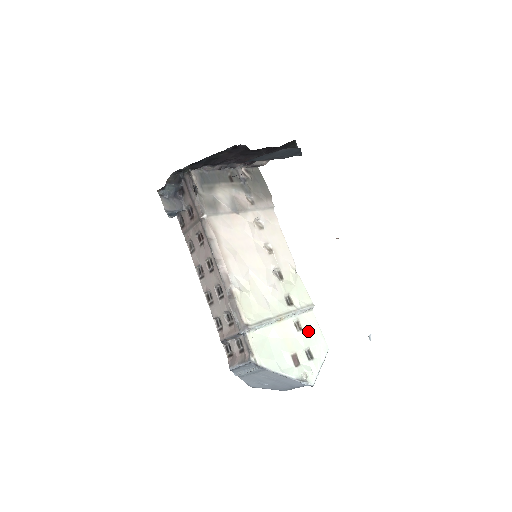
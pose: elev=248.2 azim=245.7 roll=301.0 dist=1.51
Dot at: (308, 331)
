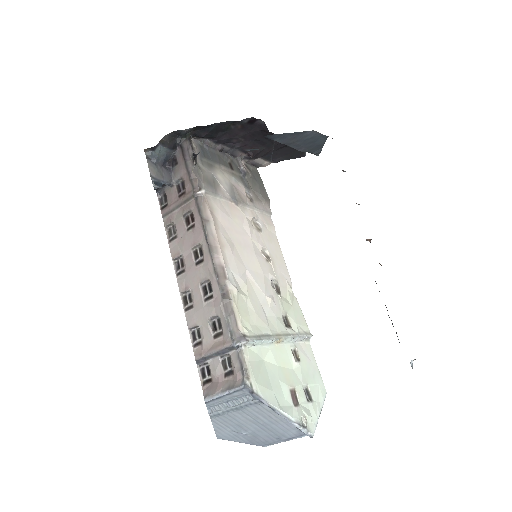
Dot at: (306, 365)
